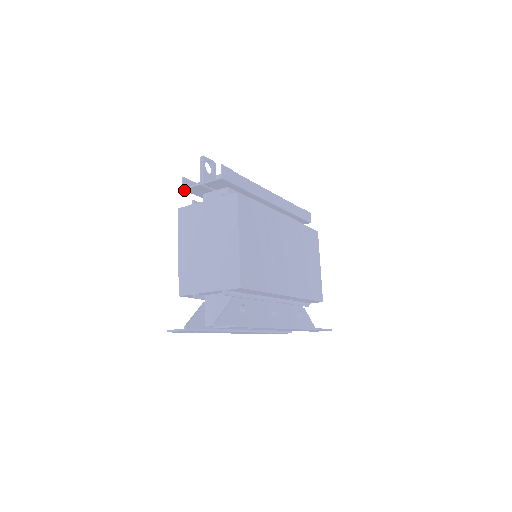
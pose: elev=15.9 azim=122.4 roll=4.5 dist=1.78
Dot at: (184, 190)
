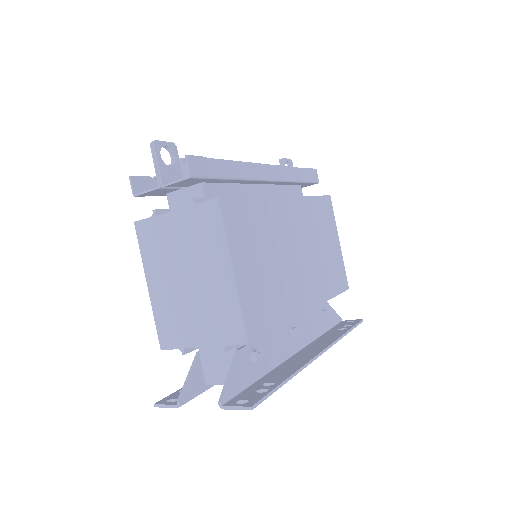
Dot at: (136, 196)
